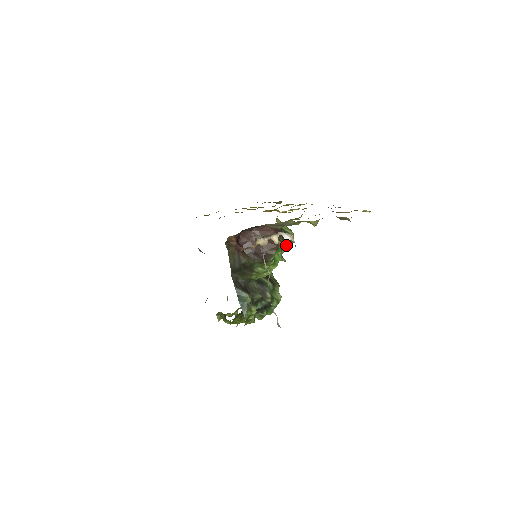
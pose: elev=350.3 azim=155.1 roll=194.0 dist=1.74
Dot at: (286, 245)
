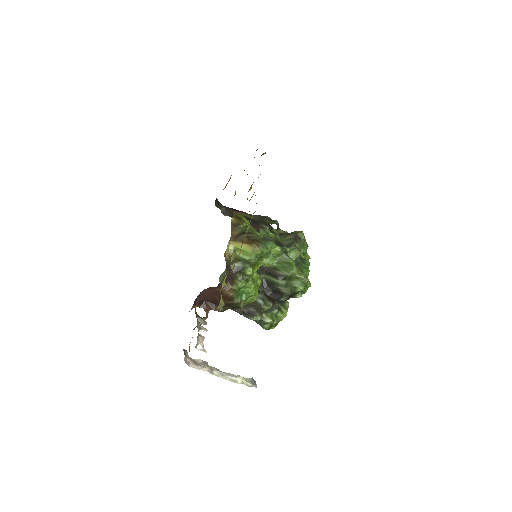
Dot at: (250, 272)
